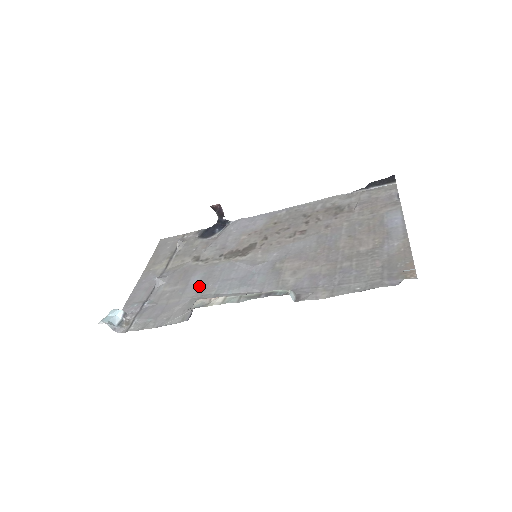
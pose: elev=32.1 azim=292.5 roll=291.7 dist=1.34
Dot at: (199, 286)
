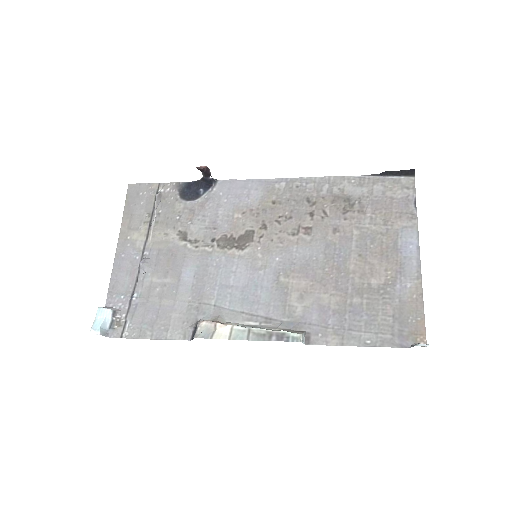
Dot at: (194, 287)
